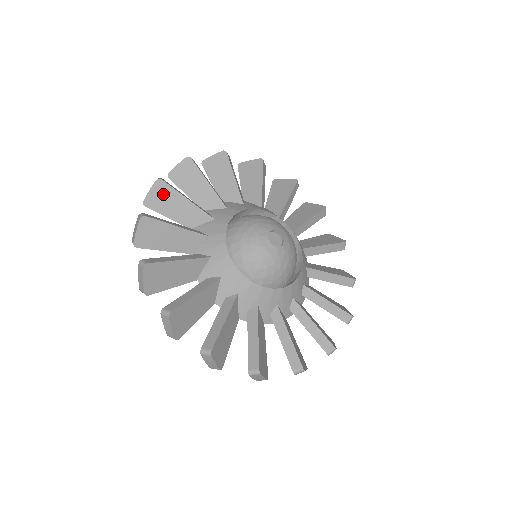
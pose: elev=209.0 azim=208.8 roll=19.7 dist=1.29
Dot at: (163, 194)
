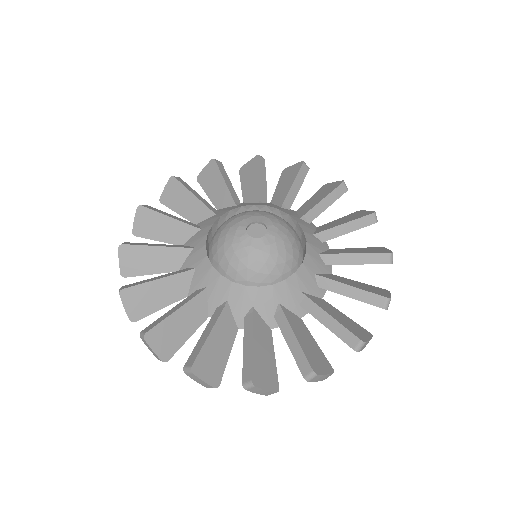
Dot at: (133, 256)
